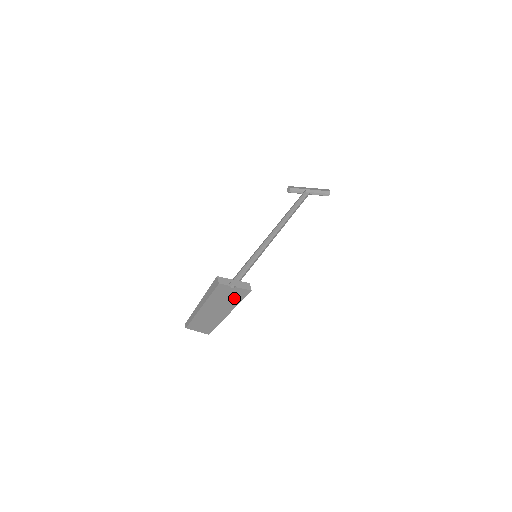
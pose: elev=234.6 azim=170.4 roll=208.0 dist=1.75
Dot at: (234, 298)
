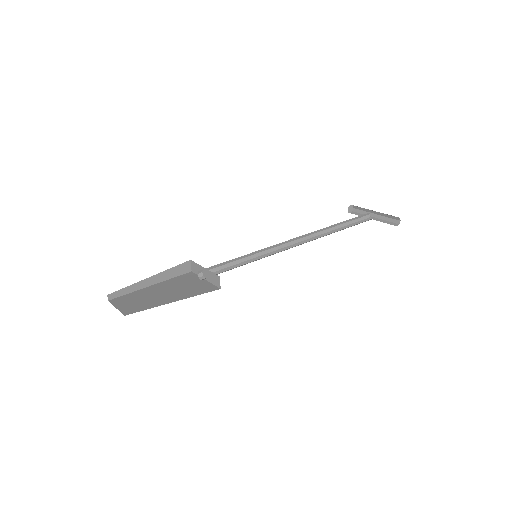
Dot at: (193, 289)
